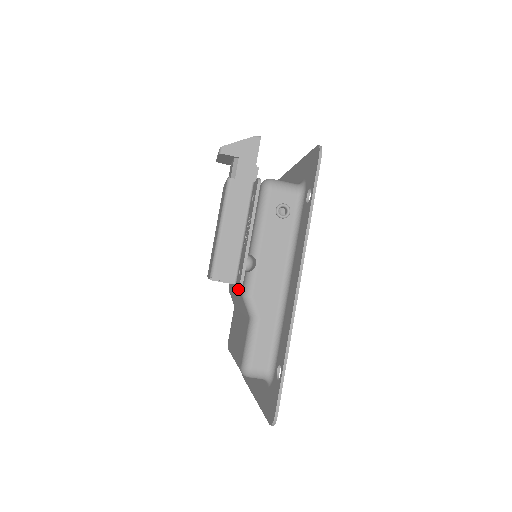
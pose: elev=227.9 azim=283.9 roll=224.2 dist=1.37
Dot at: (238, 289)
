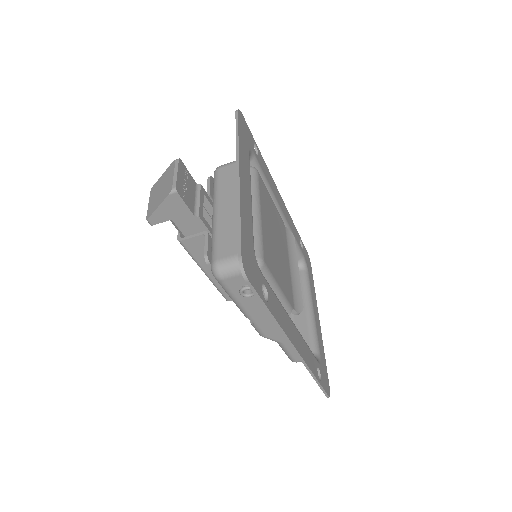
Dot at: occluded
